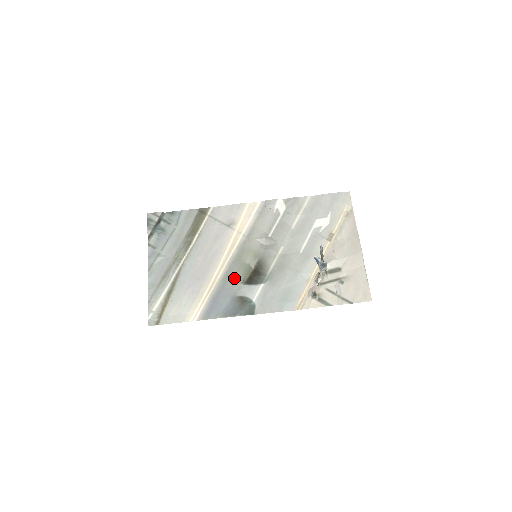
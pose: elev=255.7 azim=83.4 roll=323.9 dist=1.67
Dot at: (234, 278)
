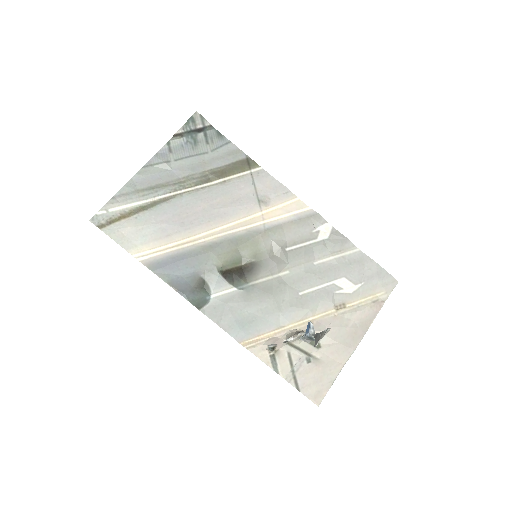
Dot at: (215, 256)
